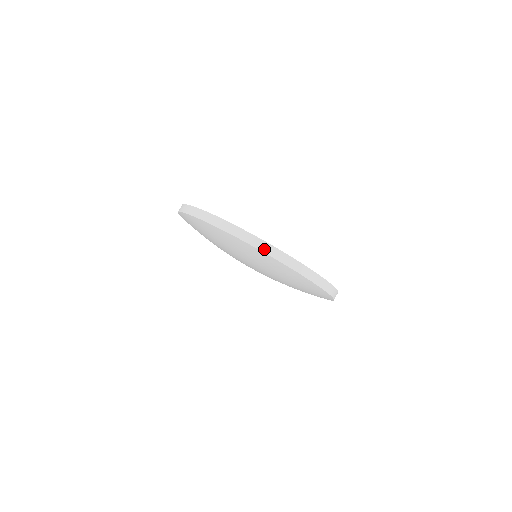
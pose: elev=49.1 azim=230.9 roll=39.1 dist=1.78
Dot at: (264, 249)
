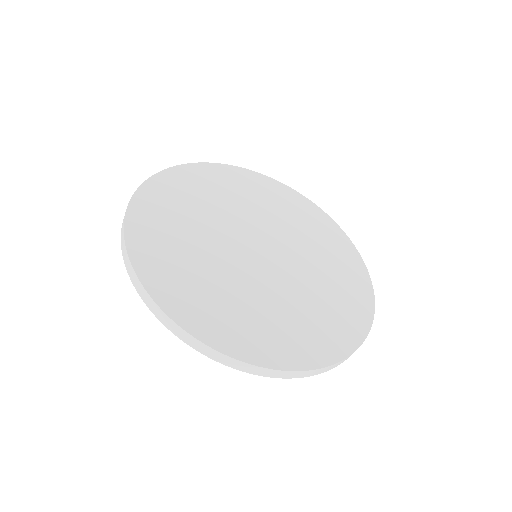
Dot at: (211, 356)
